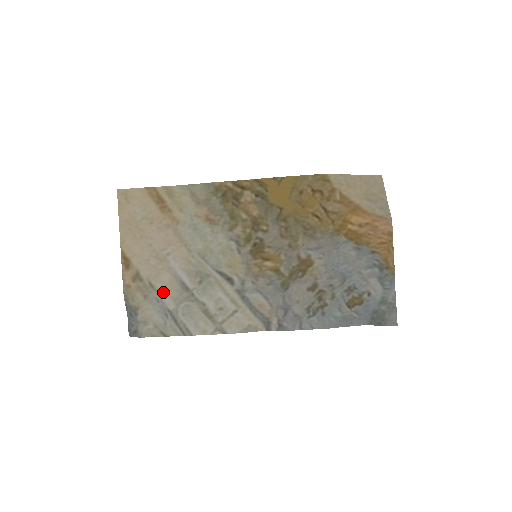
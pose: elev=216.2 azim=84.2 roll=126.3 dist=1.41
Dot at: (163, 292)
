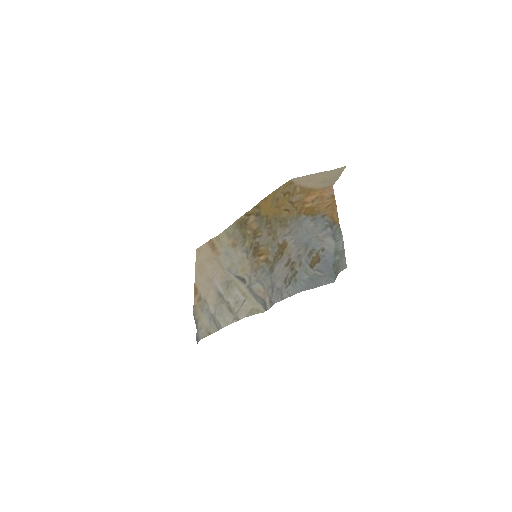
Dot at: (210, 303)
